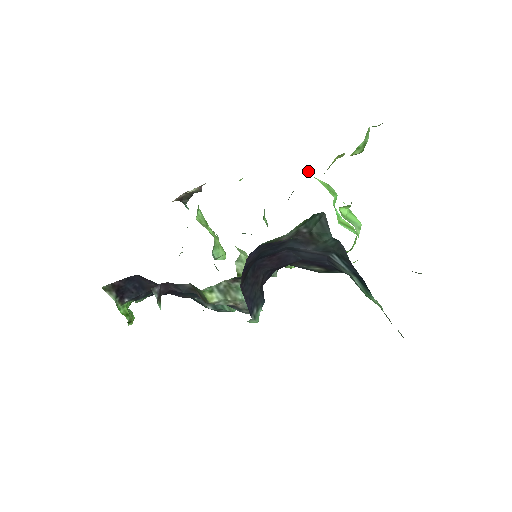
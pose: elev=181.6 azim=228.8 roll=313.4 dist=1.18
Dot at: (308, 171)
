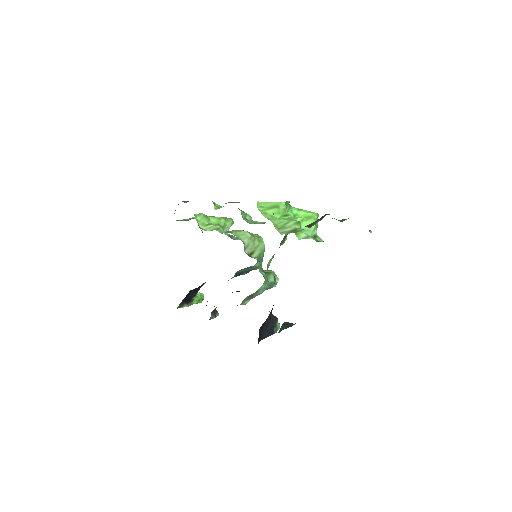
Dot at: (259, 202)
